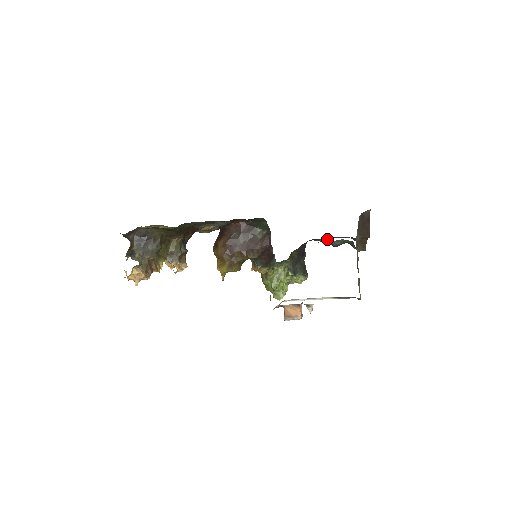
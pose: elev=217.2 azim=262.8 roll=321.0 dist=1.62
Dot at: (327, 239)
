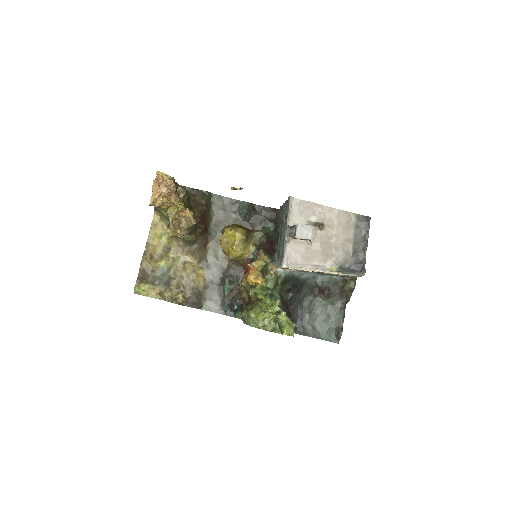
Dot at: (310, 336)
